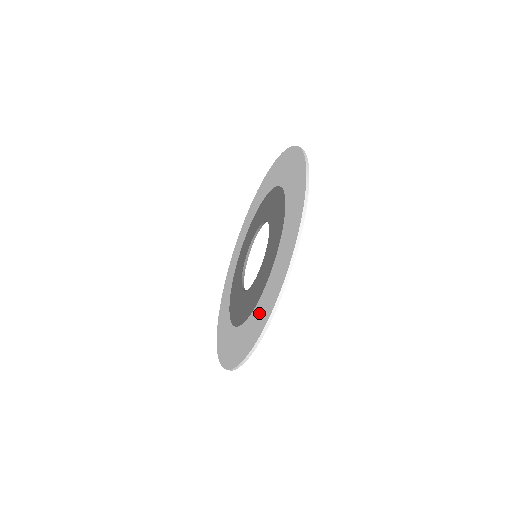
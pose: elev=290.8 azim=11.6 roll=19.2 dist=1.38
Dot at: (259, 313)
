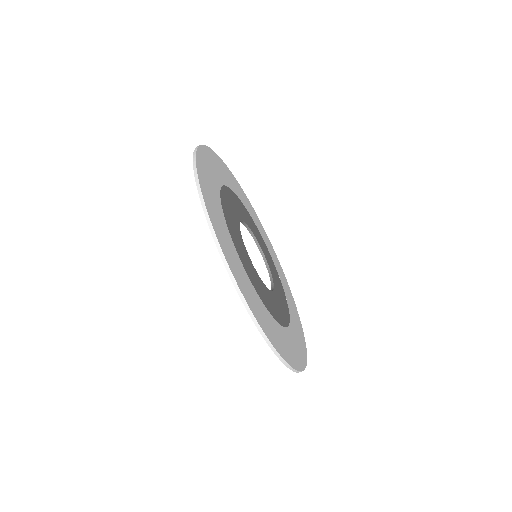
Dot at: occluded
